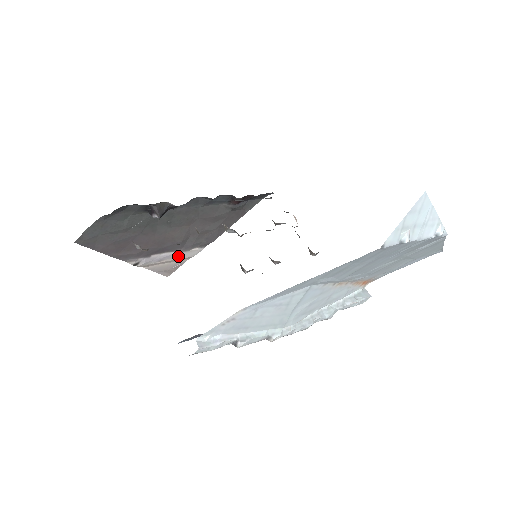
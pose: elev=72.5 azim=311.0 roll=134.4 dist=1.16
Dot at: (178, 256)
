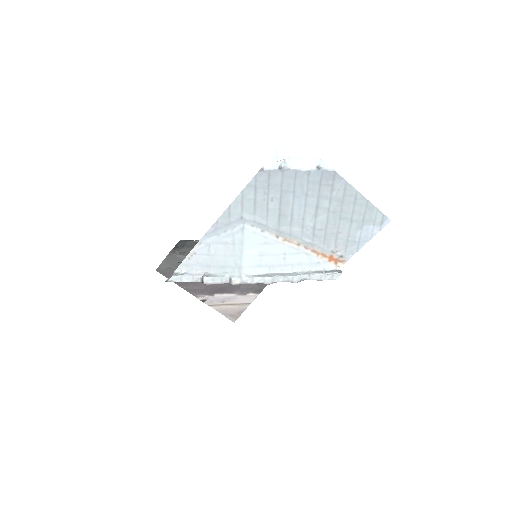
Dot at: (238, 300)
